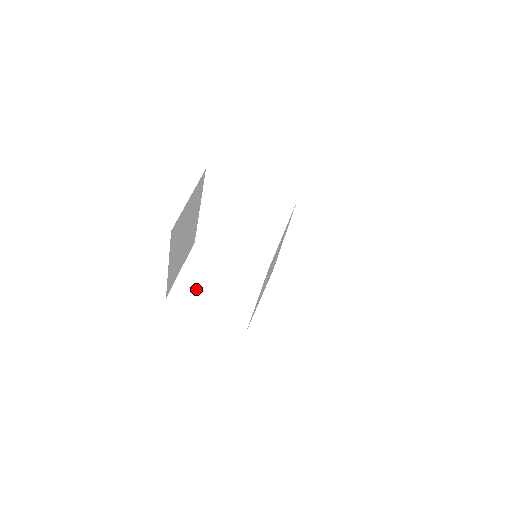
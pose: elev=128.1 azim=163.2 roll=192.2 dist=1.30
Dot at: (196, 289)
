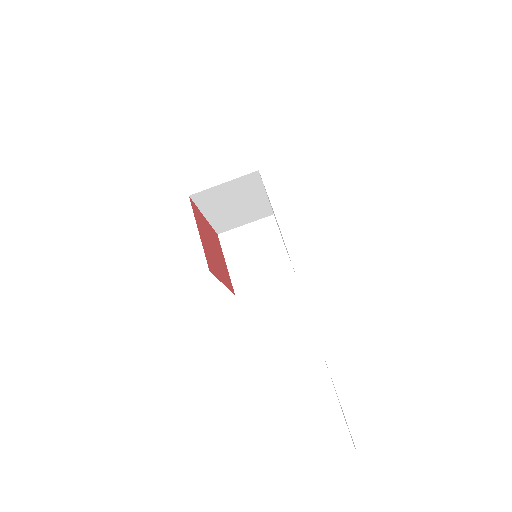
Dot at: (239, 244)
